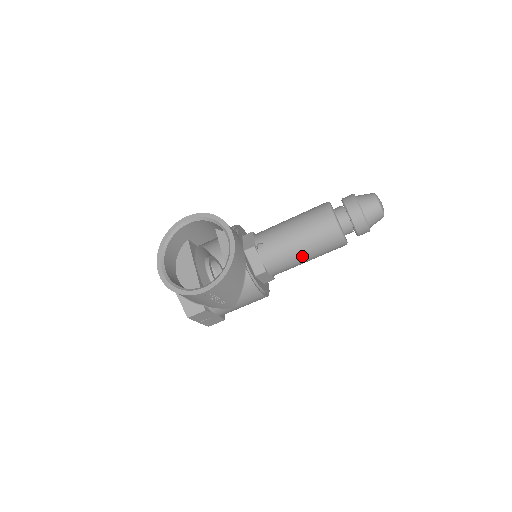
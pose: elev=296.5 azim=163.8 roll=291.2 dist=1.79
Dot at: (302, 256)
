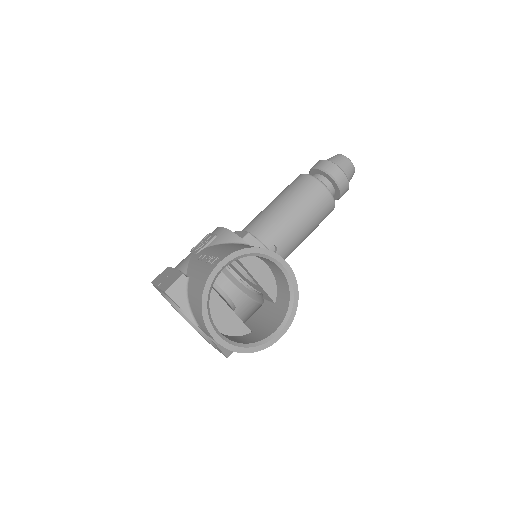
Dot at: (303, 240)
